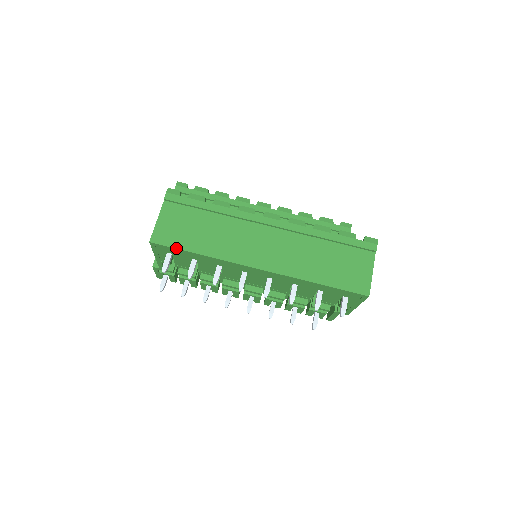
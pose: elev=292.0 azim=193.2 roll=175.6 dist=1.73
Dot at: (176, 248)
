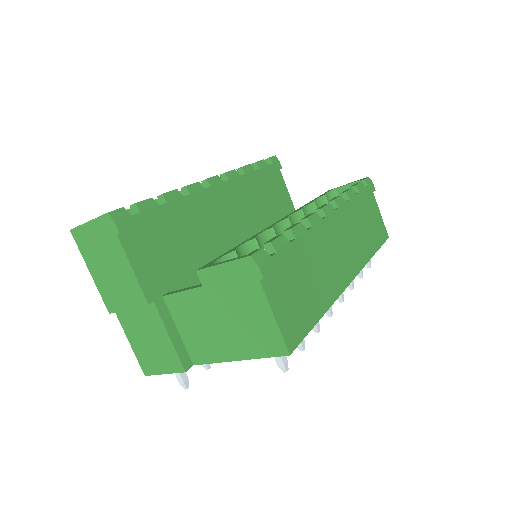
Dot at: occluded
